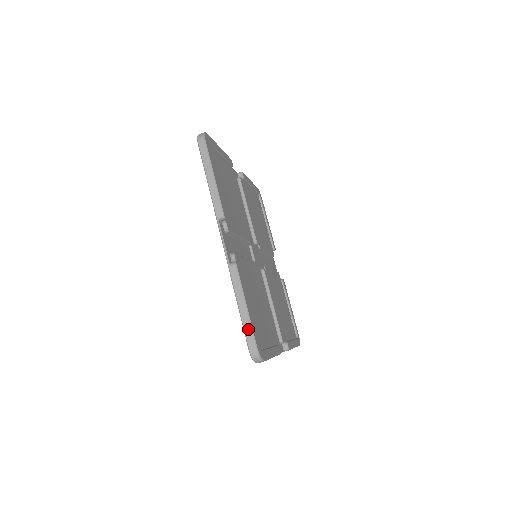
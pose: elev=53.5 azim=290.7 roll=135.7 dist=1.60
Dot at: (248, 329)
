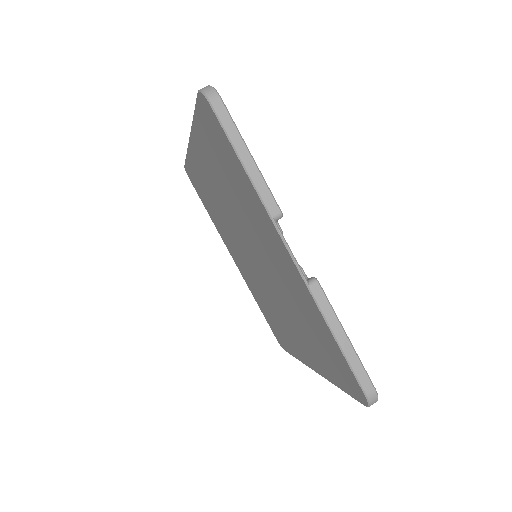
Dot at: occluded
